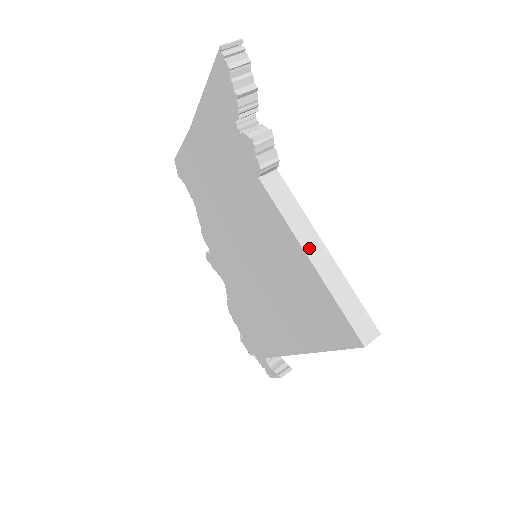
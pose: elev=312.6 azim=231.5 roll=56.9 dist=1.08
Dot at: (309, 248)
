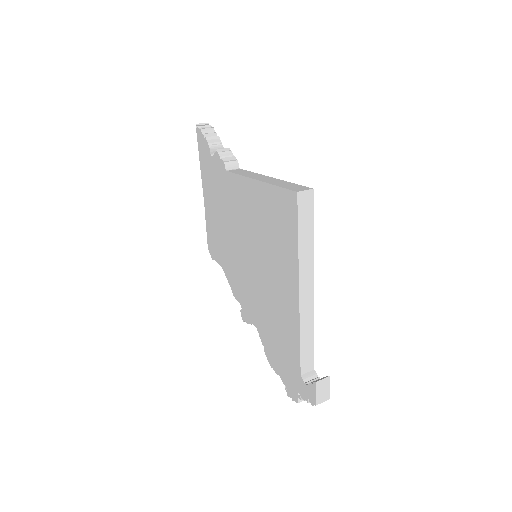
Dot at: (256, 178)
